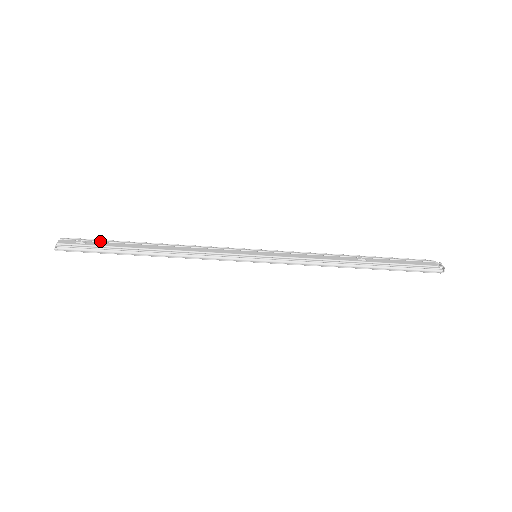
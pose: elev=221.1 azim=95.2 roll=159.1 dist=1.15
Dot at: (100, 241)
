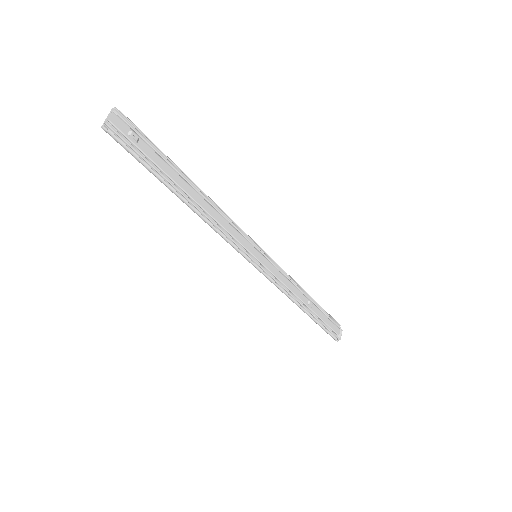
Dot at: (151, 146)
